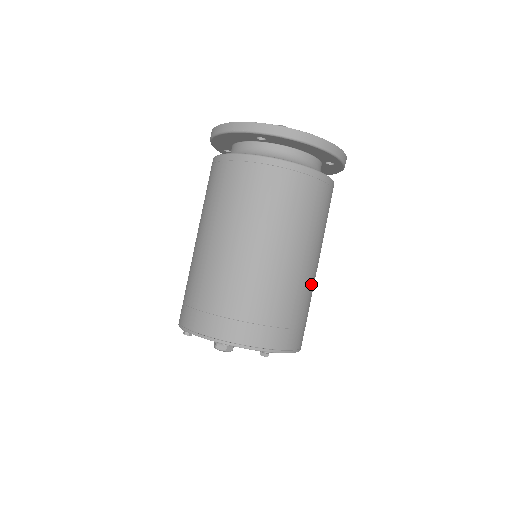
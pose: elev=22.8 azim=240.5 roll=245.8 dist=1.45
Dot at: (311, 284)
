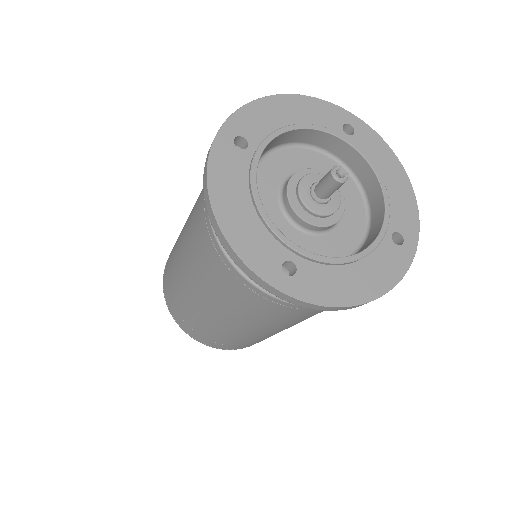
Dot at: occluded
